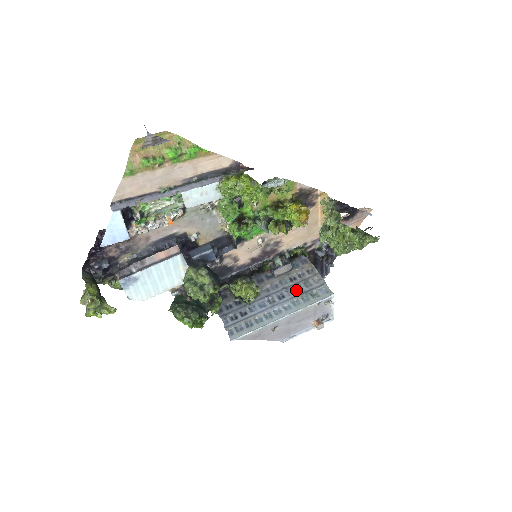
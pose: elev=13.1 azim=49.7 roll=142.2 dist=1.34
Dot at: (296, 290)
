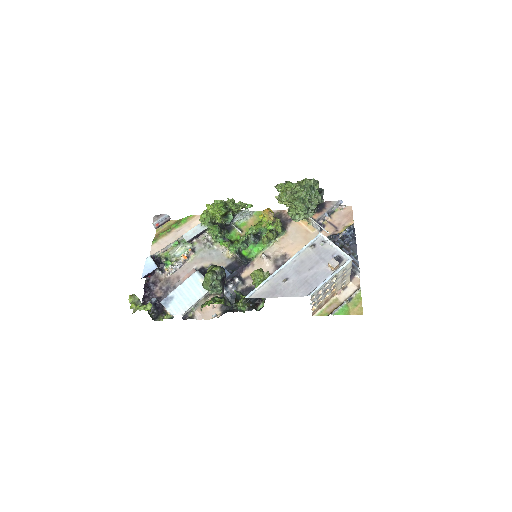
Dot at: occluded
